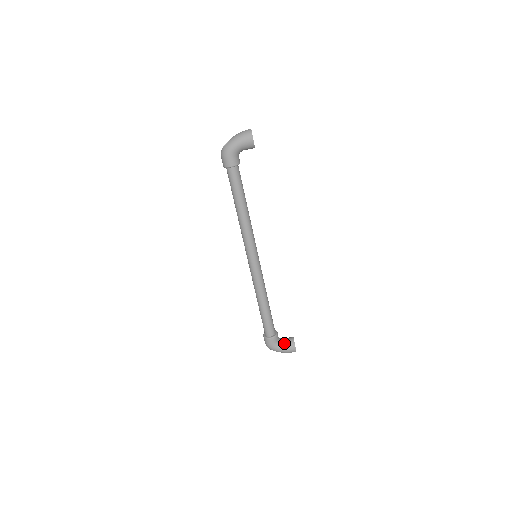
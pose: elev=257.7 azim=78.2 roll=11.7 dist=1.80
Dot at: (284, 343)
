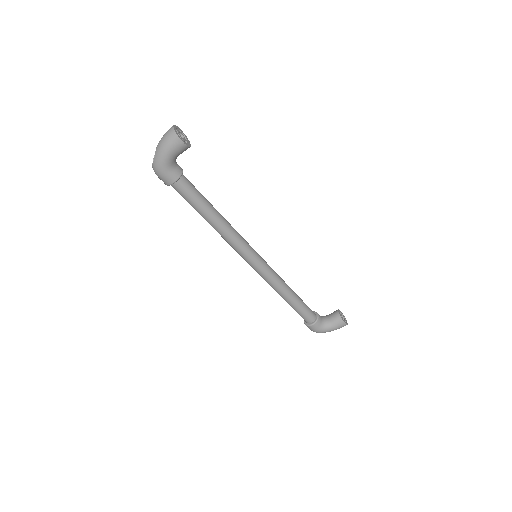
Dot at: (330, 322)
